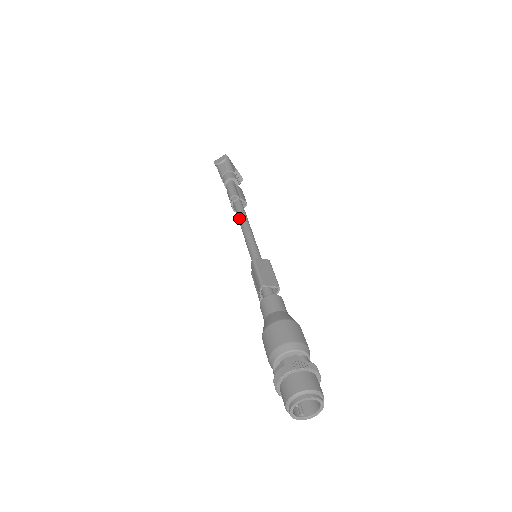
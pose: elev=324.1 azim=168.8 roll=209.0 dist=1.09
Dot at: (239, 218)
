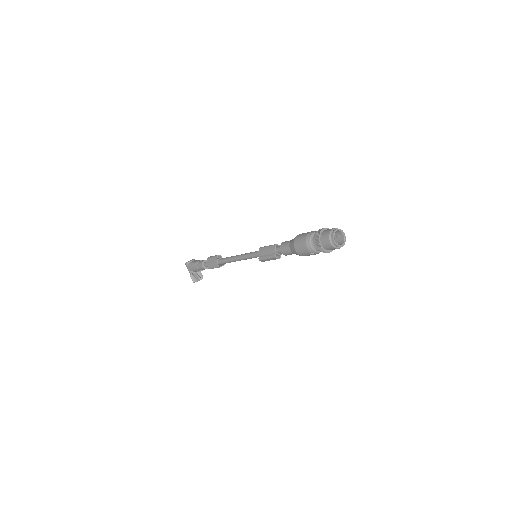
Dot at: (230, 257)
